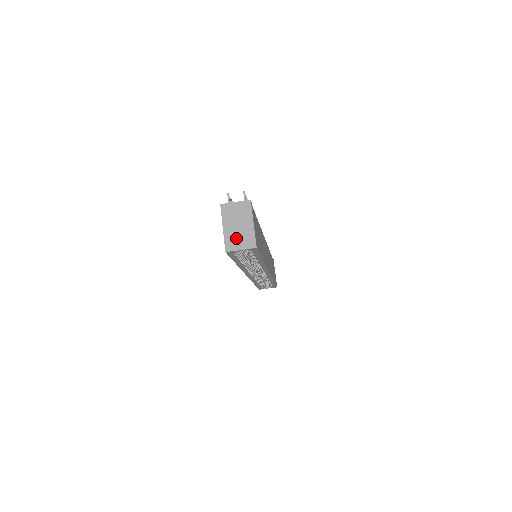
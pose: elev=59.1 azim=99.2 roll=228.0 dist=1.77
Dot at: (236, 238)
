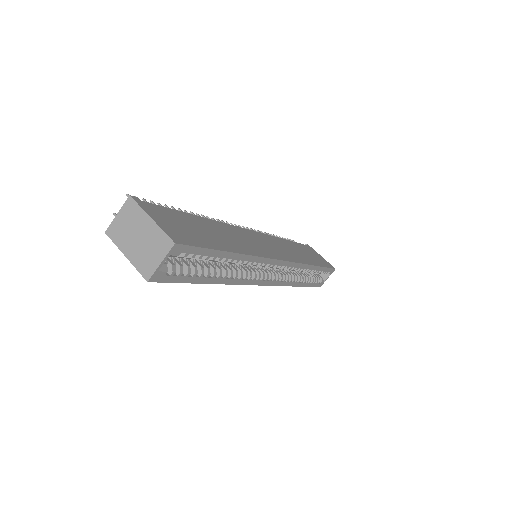
Dot at: (146, 254)
